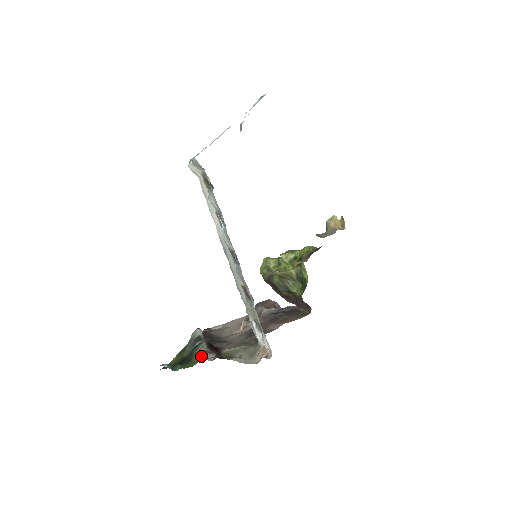
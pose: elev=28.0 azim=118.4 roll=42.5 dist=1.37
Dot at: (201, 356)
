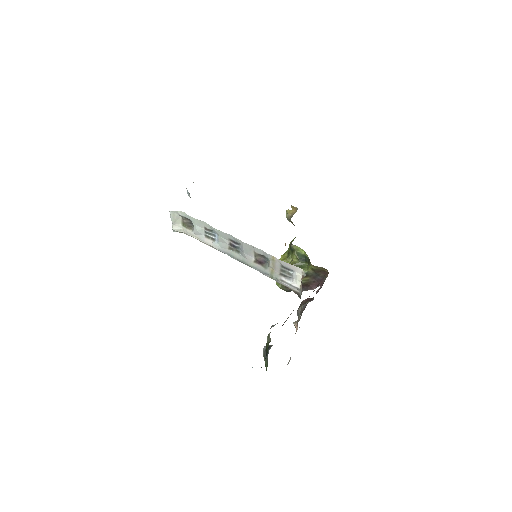
Dot at: occluded
